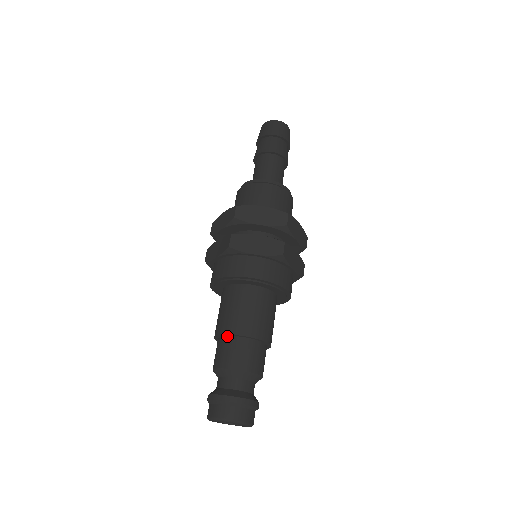
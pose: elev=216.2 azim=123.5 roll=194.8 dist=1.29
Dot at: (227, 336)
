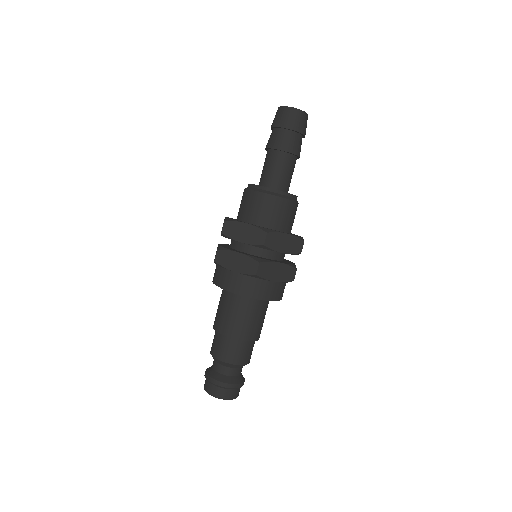
Dot at: occluded
